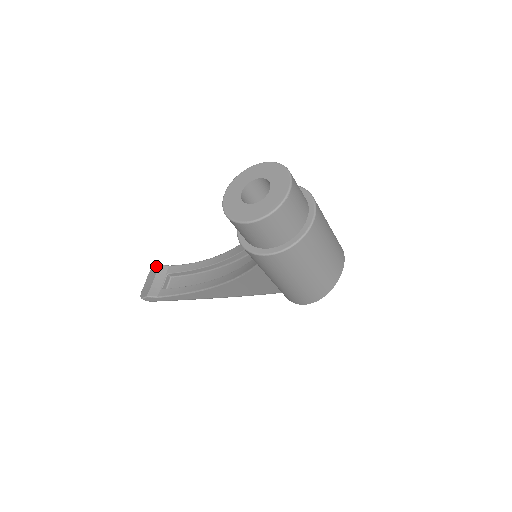
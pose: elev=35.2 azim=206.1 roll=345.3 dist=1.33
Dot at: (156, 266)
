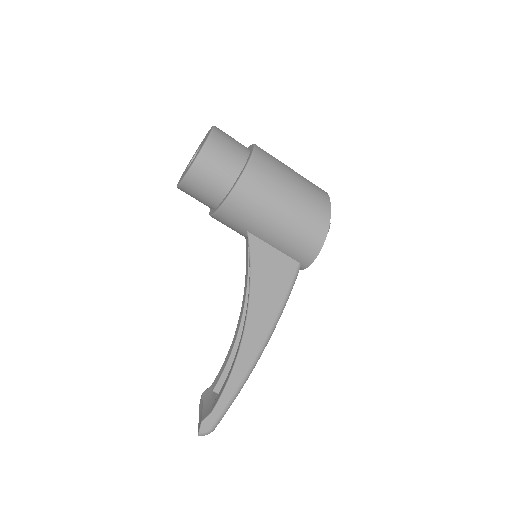
Dot at: occluded
